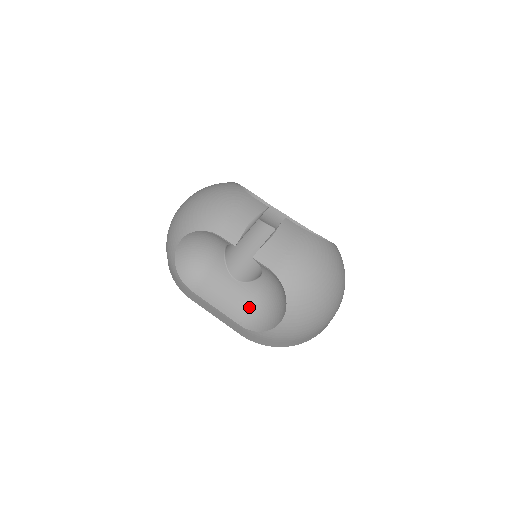
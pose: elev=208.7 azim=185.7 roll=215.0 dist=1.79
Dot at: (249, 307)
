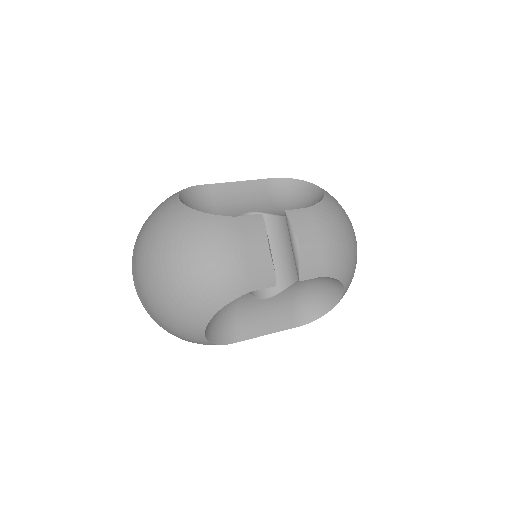
Dot at: (292, 307)
